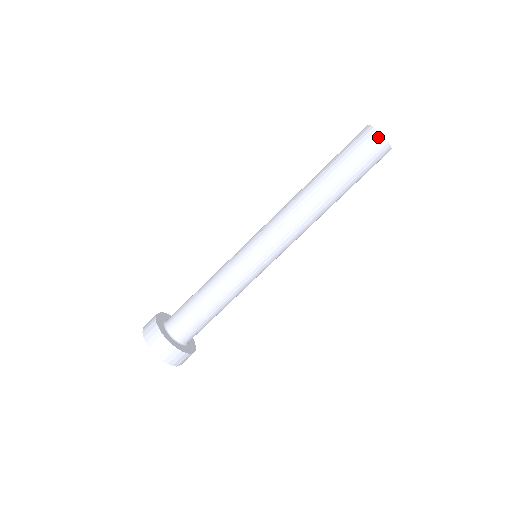
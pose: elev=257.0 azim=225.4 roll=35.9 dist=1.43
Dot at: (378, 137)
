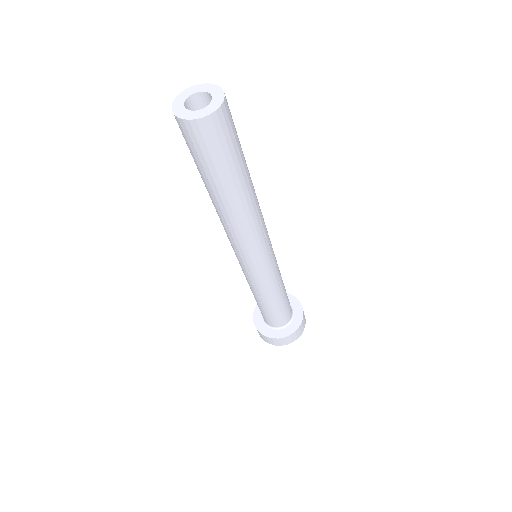
Dot at: (175, 118)
